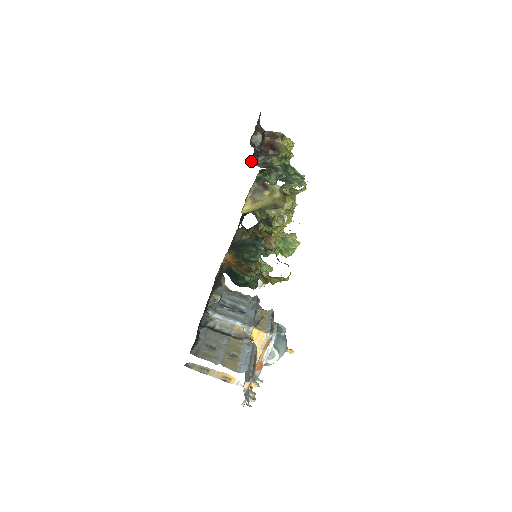
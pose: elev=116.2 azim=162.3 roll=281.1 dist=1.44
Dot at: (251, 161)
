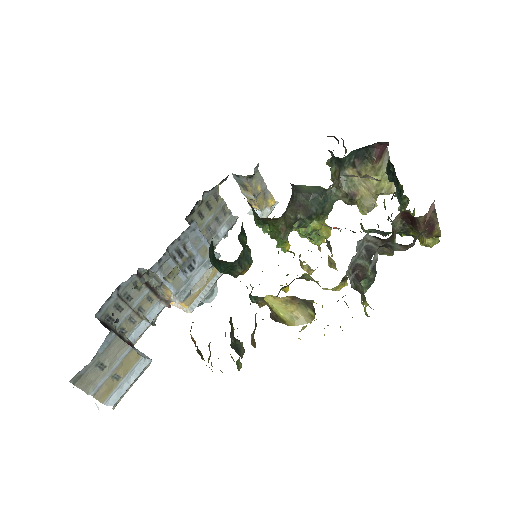
Dot at: (359, 240)
